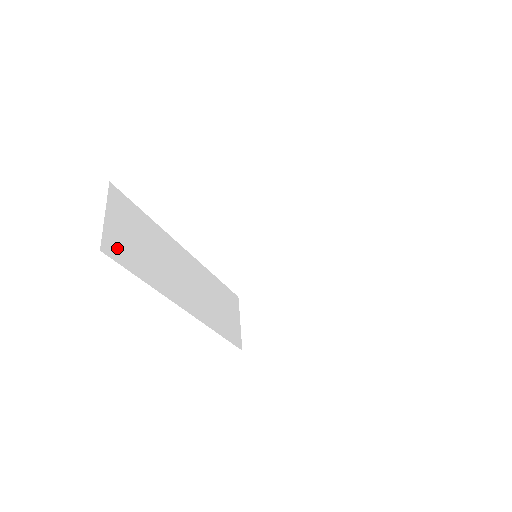
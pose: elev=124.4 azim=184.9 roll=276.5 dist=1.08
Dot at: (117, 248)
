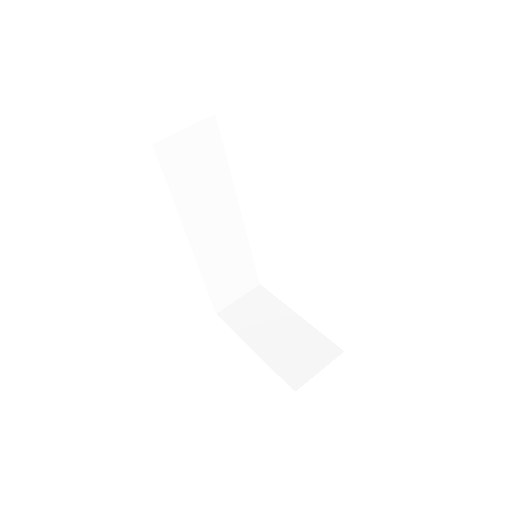
Dot at: (170, 155)
